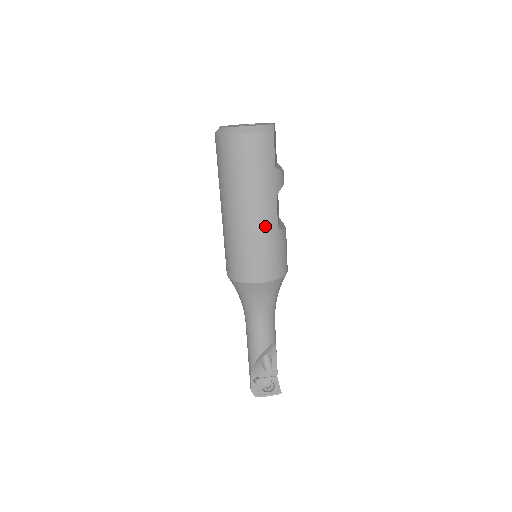
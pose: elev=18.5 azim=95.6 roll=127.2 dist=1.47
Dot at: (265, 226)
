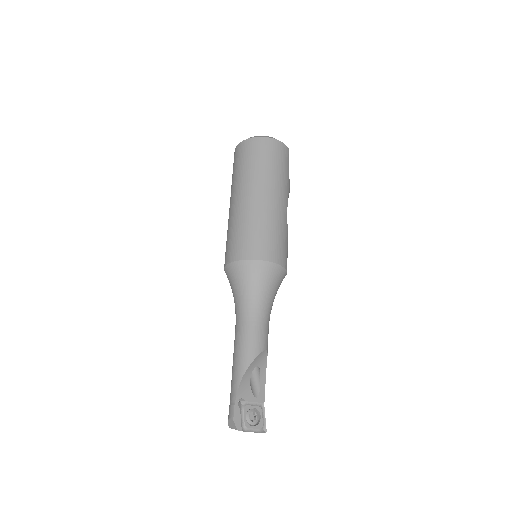
Dot at: (279, 212)
